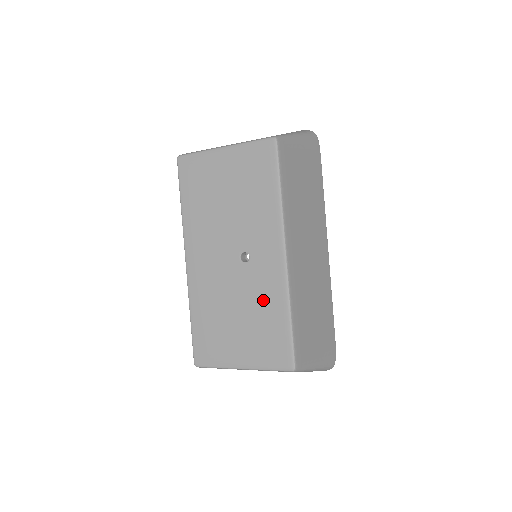
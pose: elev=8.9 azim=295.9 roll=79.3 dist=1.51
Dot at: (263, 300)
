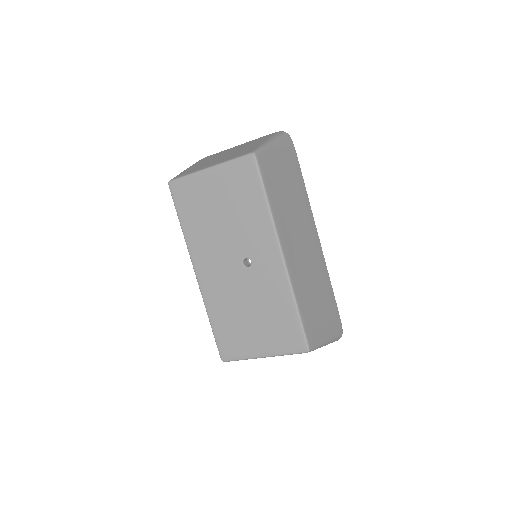
Dot at: (270, 297)
